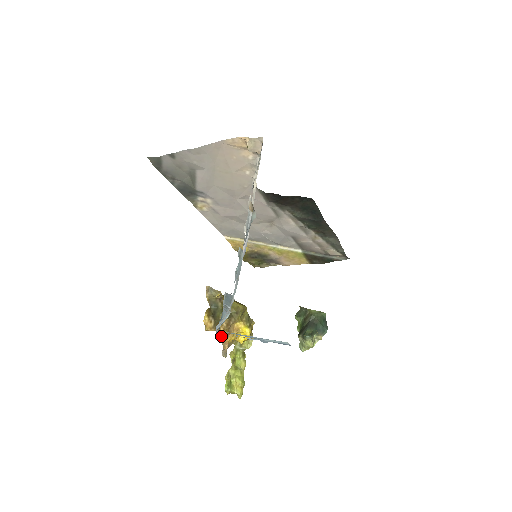
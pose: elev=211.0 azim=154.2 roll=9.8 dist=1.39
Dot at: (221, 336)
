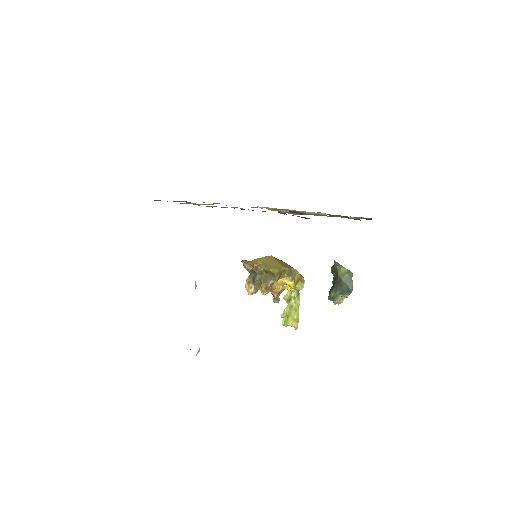
Dot at: occluded
